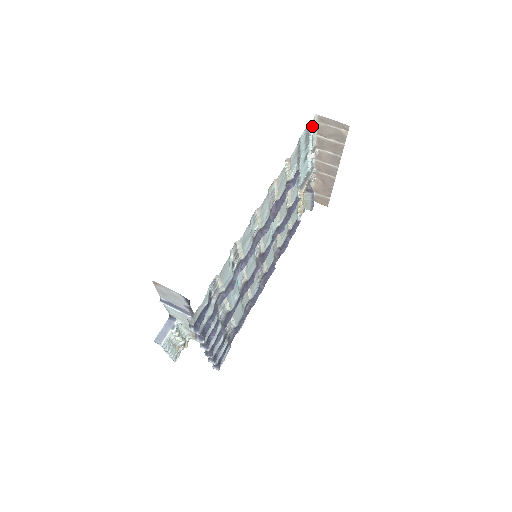
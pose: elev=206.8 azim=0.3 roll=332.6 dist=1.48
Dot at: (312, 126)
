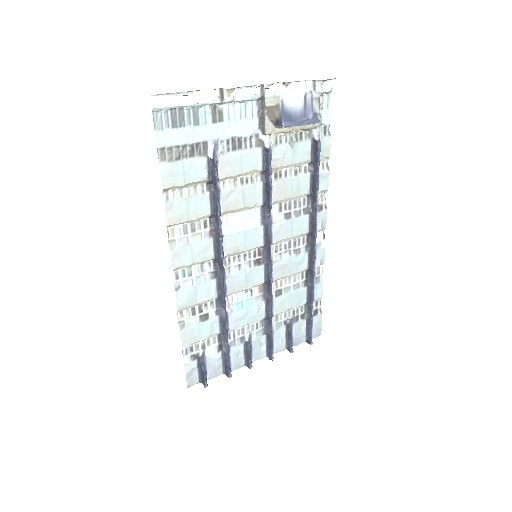
Dot at: (166, 107)
